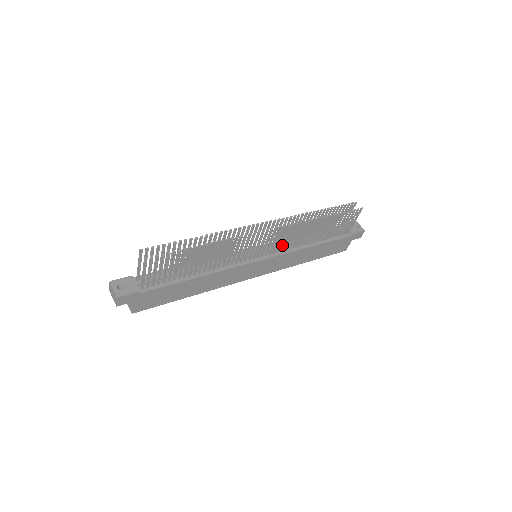
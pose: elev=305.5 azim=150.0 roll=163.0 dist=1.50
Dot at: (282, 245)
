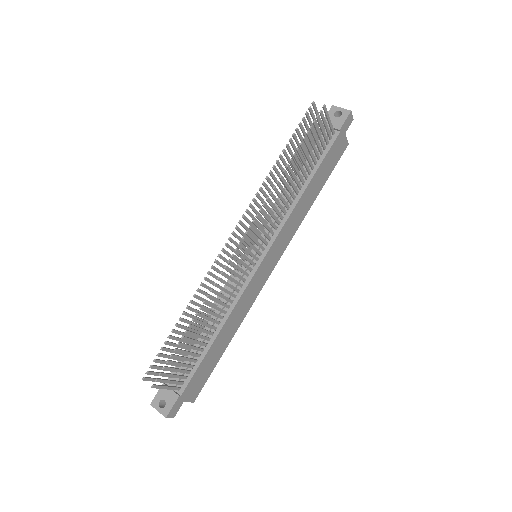
Dot at: occluded
